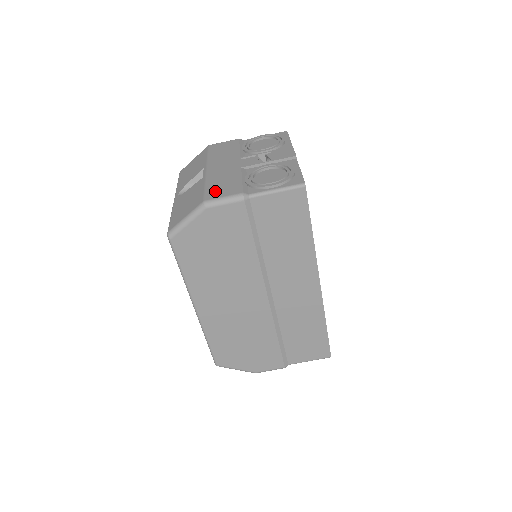
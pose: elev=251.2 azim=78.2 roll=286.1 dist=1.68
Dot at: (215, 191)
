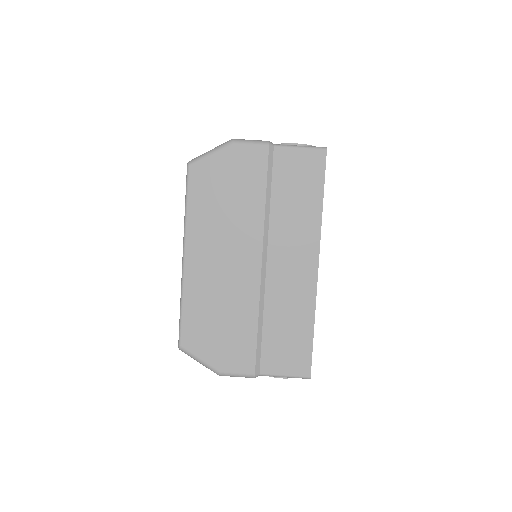
Dot at: occluded
